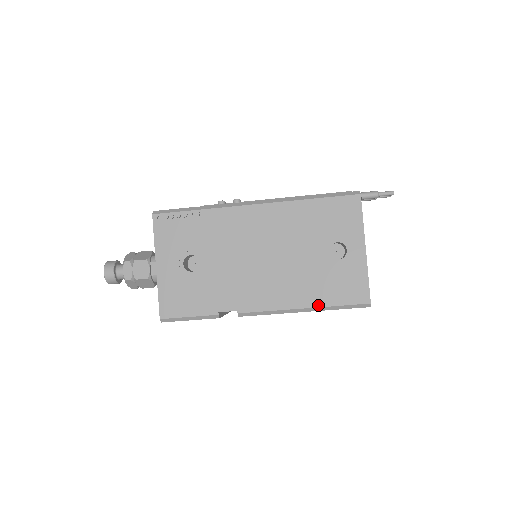
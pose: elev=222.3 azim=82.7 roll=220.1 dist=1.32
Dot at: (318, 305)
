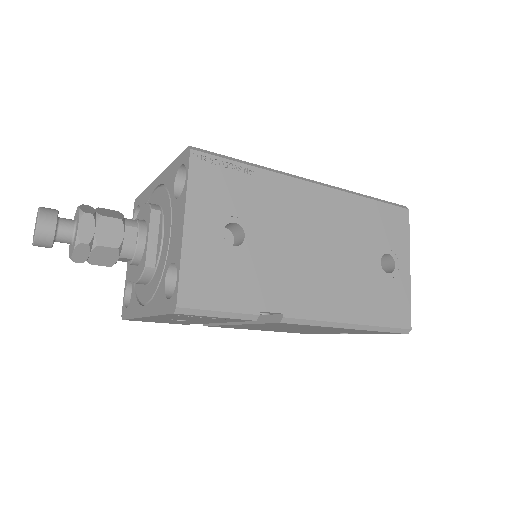
Dot at: (367, 322)
